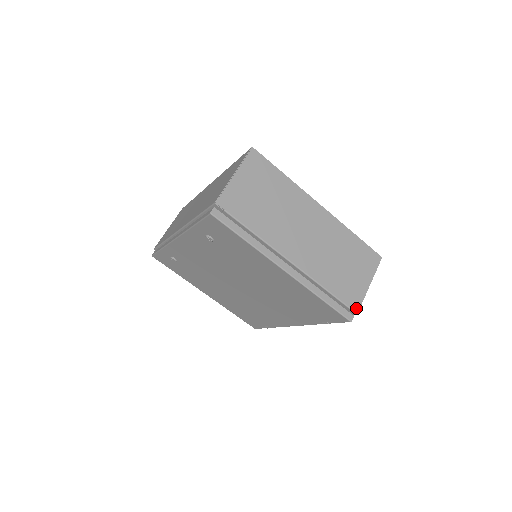
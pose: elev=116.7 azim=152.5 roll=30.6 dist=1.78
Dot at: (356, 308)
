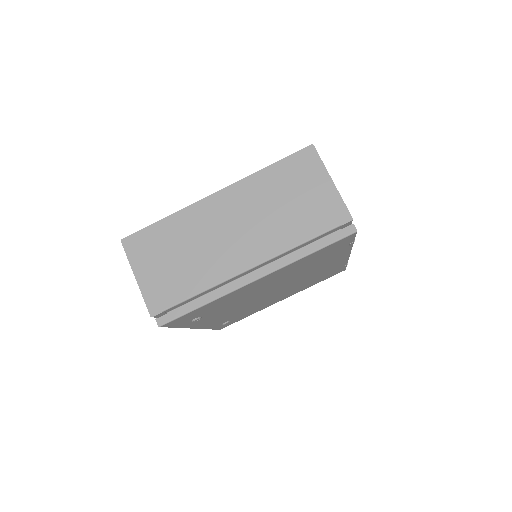
Dot at: (345, 217)
